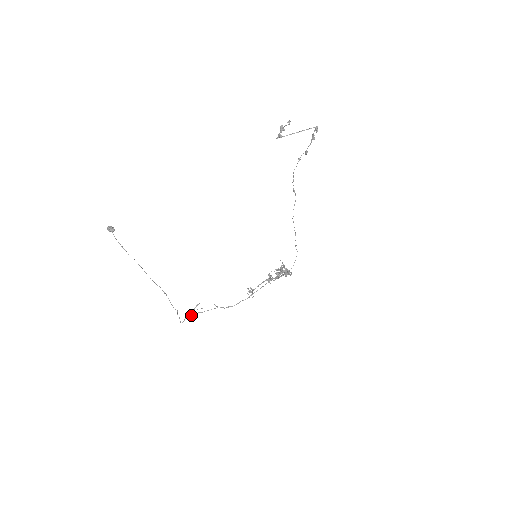
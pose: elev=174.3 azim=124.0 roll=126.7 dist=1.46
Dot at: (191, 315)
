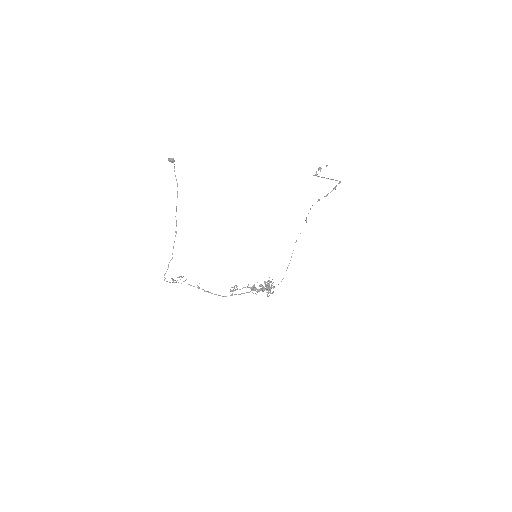
Dot at: occluded
